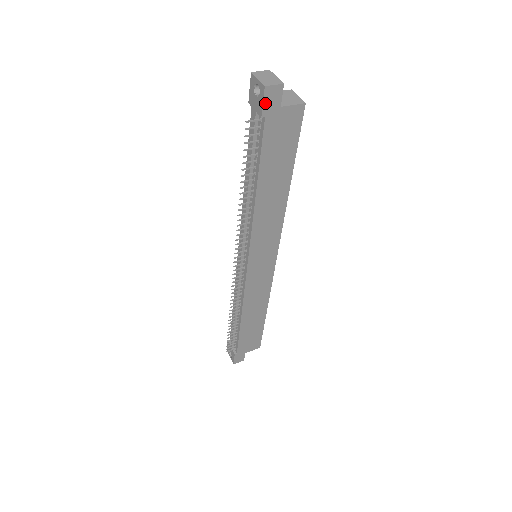
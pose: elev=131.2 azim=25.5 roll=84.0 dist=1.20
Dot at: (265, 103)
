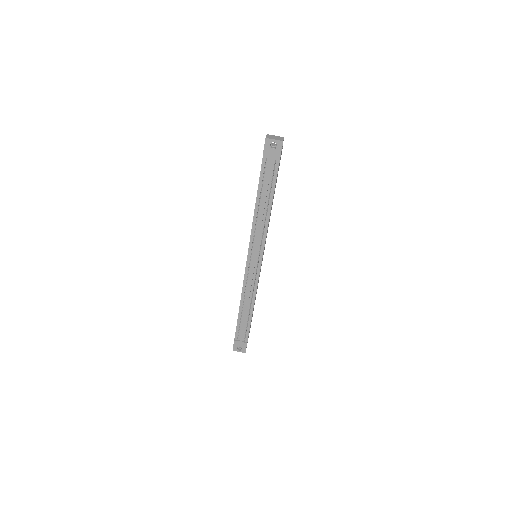
Dot at: (281, 150)
